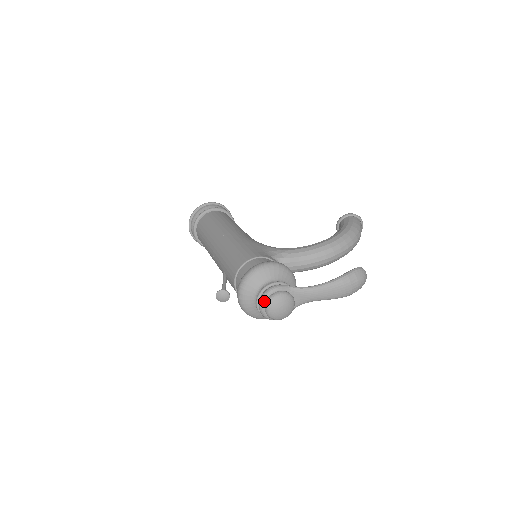
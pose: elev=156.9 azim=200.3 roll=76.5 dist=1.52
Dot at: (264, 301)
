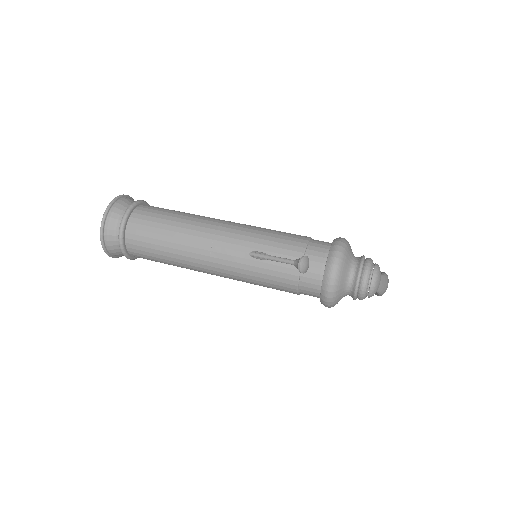
Dot at: (371, 268)
